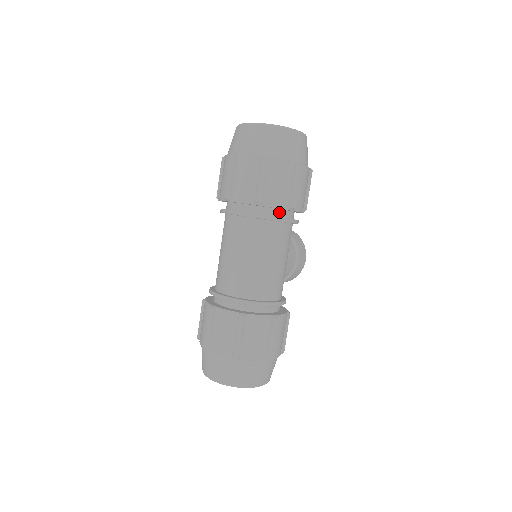
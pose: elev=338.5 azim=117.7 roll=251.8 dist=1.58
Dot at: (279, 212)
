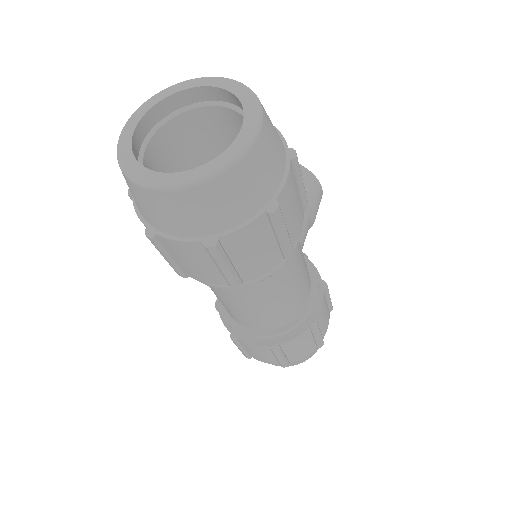
Dot at: occluded
